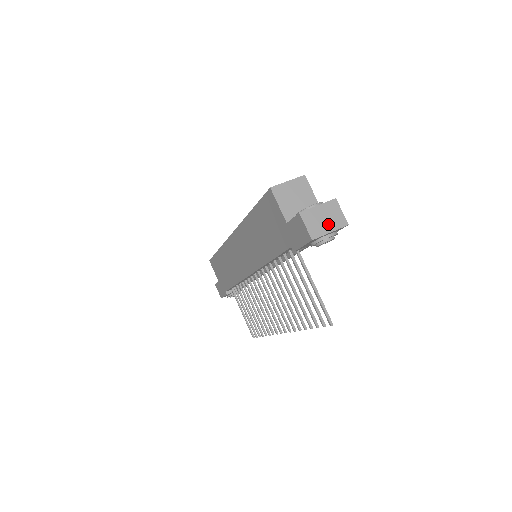
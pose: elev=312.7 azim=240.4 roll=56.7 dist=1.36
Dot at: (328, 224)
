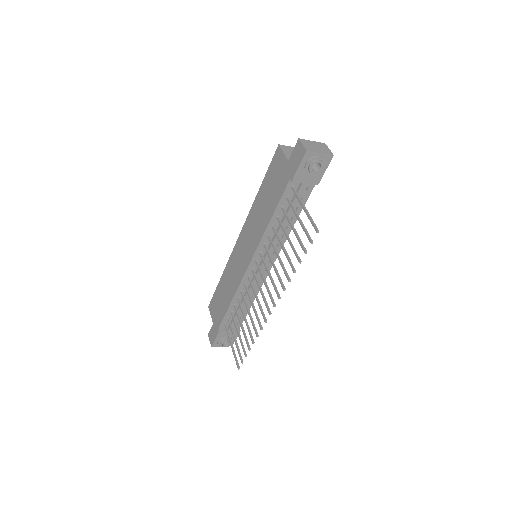
Dot at: (319, 149)
